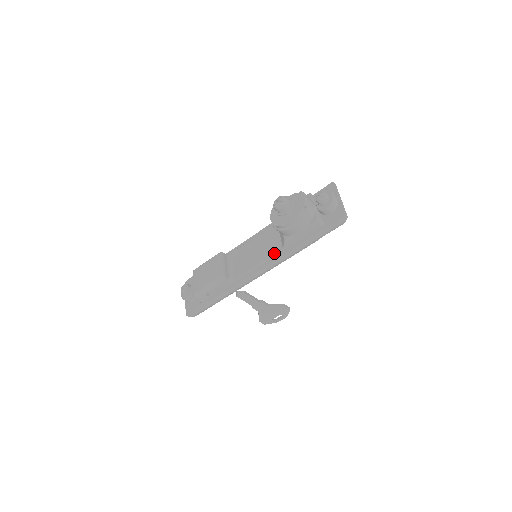
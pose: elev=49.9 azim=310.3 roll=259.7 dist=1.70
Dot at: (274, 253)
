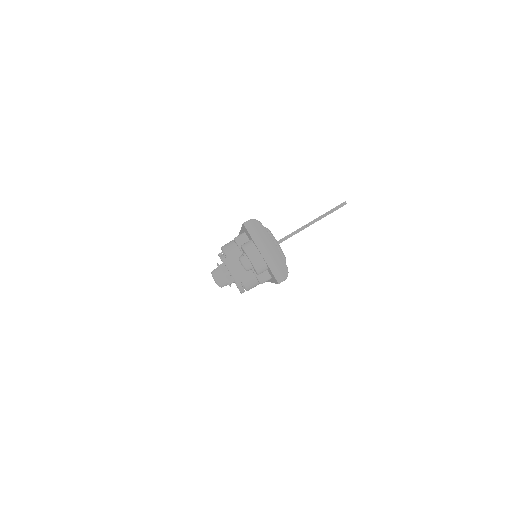
Dot at: occluded
